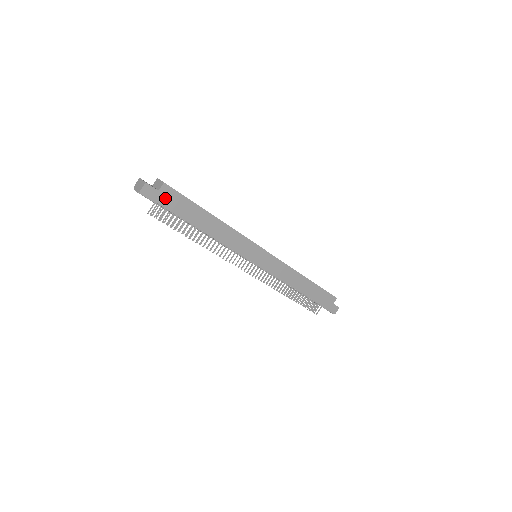
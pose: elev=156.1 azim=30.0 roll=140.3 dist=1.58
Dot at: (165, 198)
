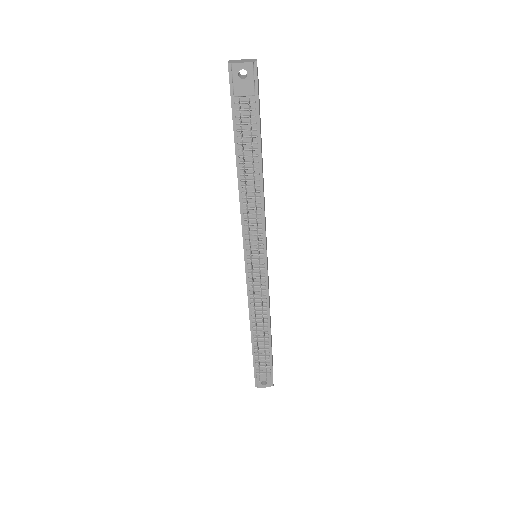
Dot at: occluded
